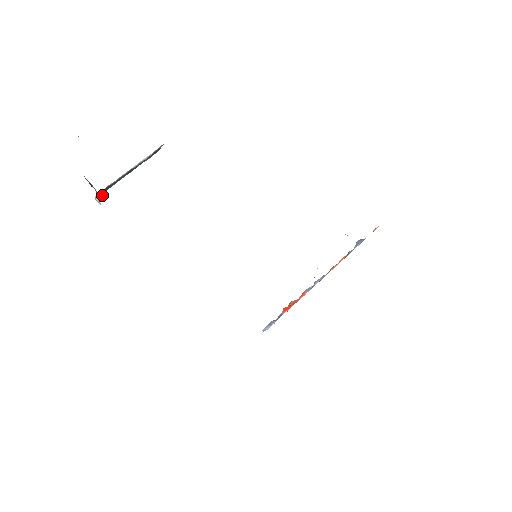
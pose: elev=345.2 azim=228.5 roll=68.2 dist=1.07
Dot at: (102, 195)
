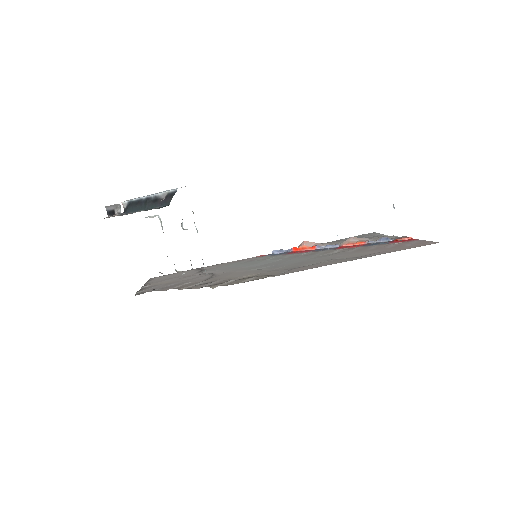
Dot at: (125, 210)
